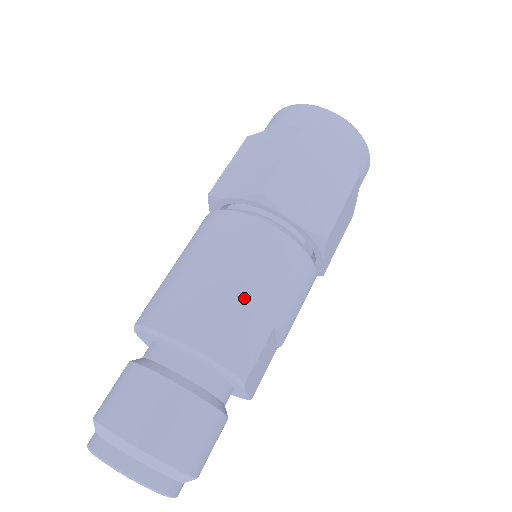
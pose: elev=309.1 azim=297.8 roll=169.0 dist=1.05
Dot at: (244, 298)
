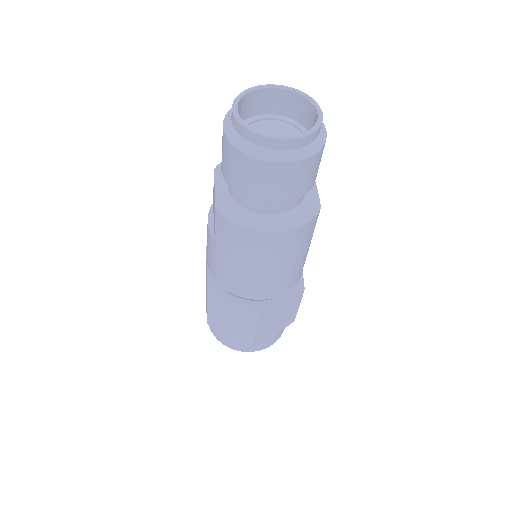
Dot at: occluded
